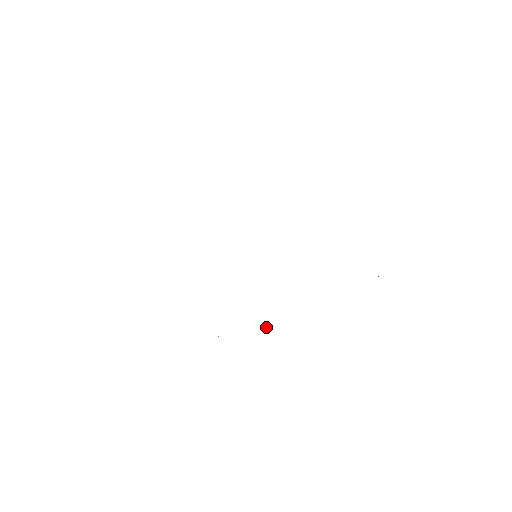
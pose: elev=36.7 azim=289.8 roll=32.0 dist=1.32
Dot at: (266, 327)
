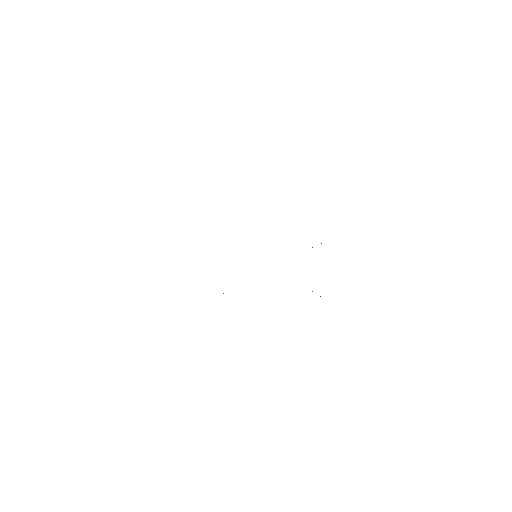
Dot at: occluded
